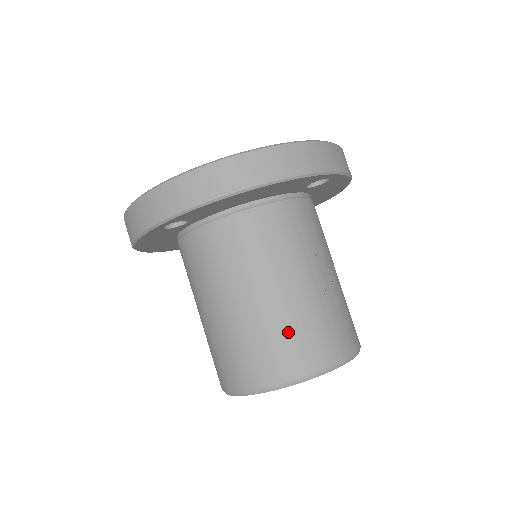
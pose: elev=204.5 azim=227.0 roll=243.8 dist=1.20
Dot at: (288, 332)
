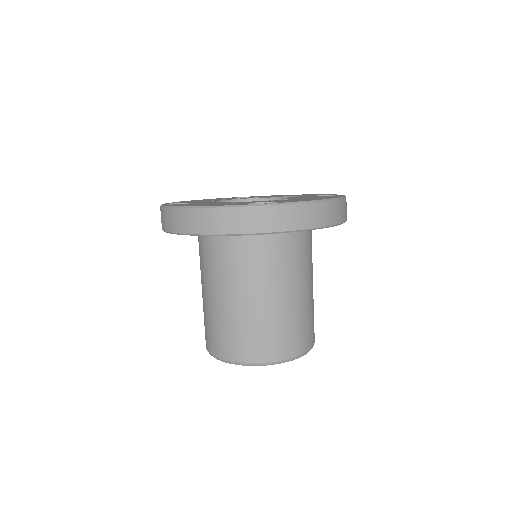
Dot at: (305, 321)
